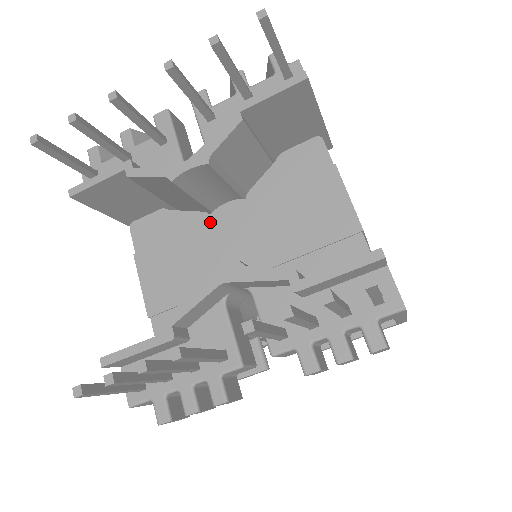
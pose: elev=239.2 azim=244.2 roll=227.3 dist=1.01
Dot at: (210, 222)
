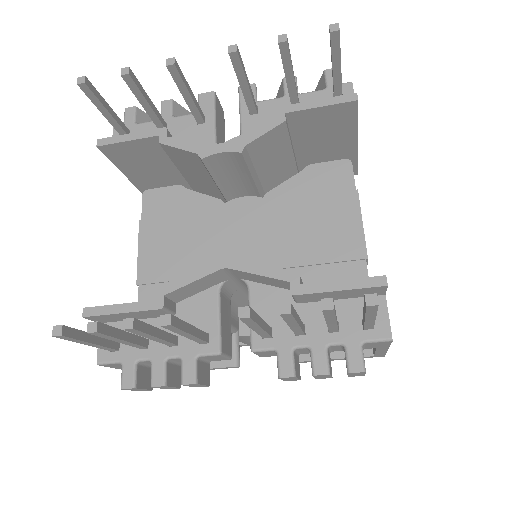
Dot at: (223, 210)
